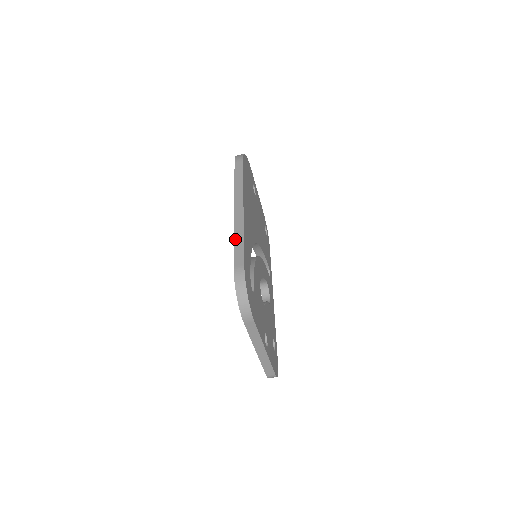
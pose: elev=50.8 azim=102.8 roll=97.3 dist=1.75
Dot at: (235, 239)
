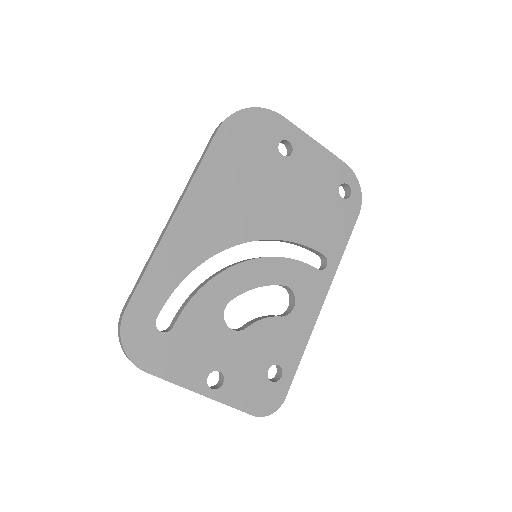
Dot at: (144, 267)
